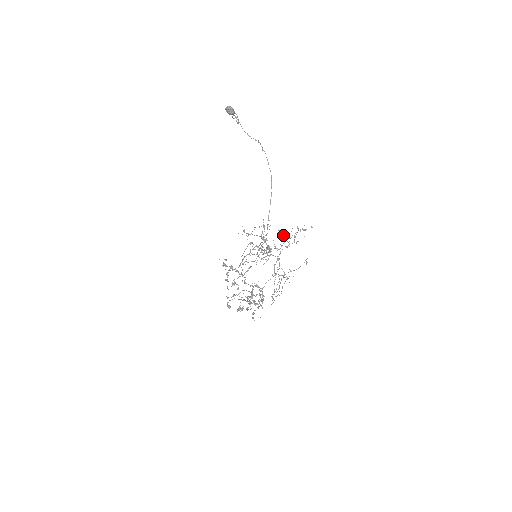
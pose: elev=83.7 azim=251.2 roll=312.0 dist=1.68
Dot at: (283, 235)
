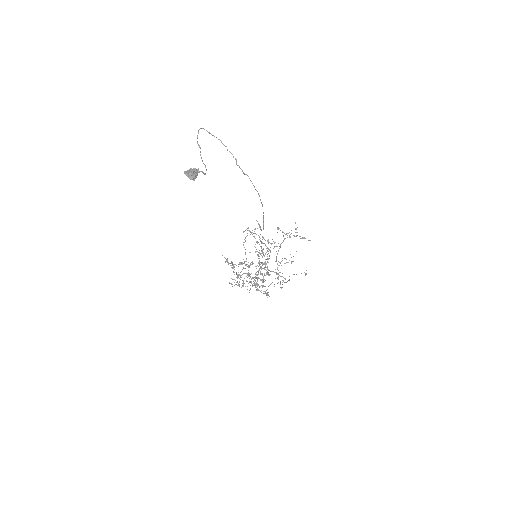
Dot at: (282, 231)
